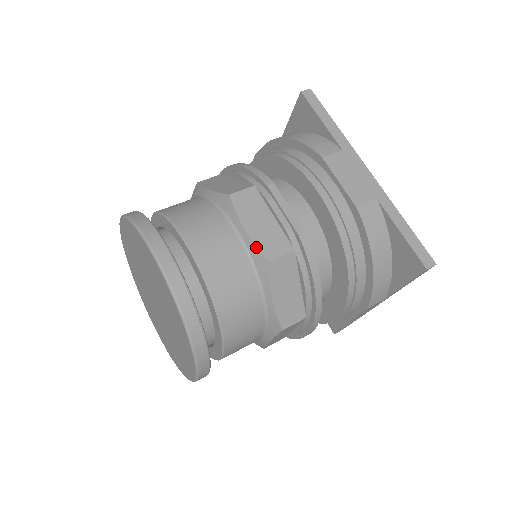
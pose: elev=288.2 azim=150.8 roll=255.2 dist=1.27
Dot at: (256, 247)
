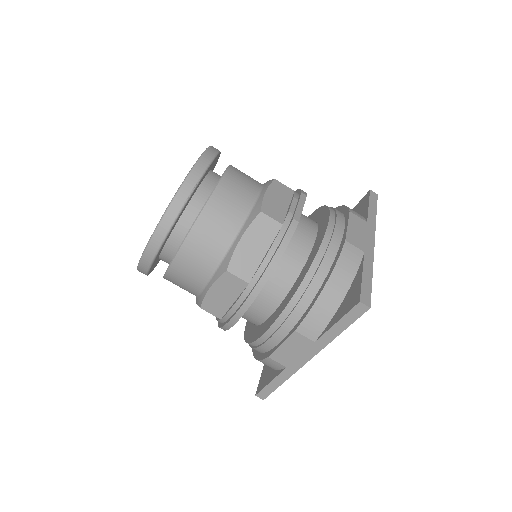
Dot at: (262, 202)
